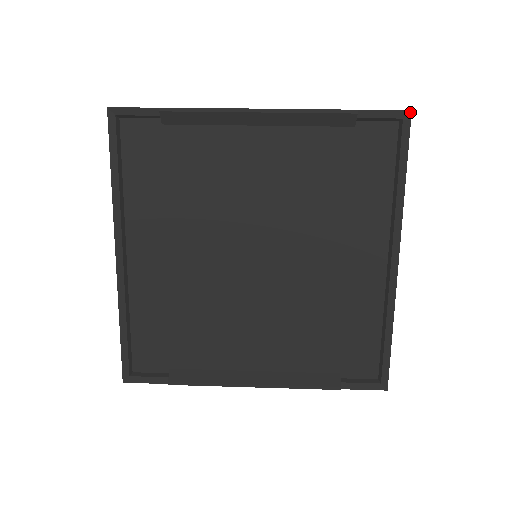
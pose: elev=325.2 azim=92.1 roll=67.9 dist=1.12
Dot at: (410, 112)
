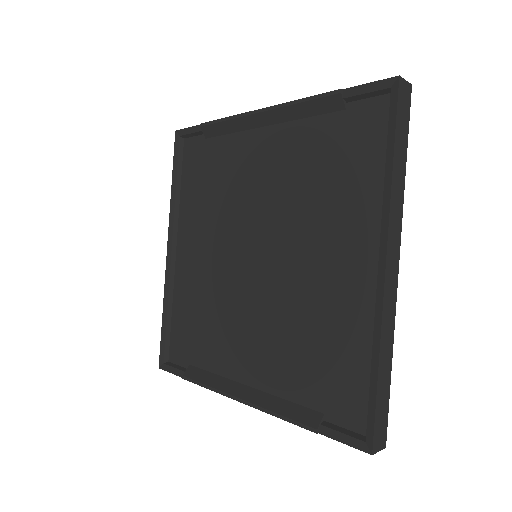
Dot at: (398, 78)
